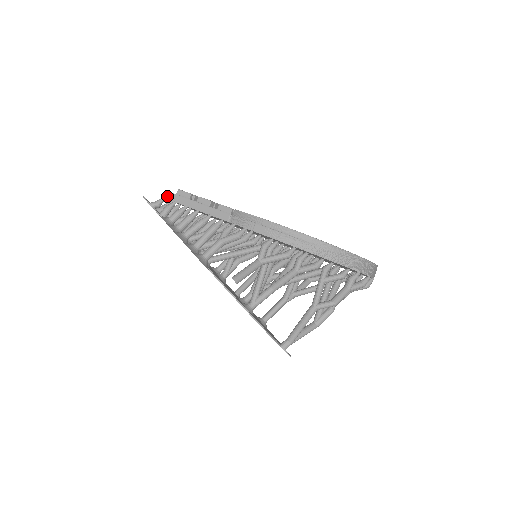
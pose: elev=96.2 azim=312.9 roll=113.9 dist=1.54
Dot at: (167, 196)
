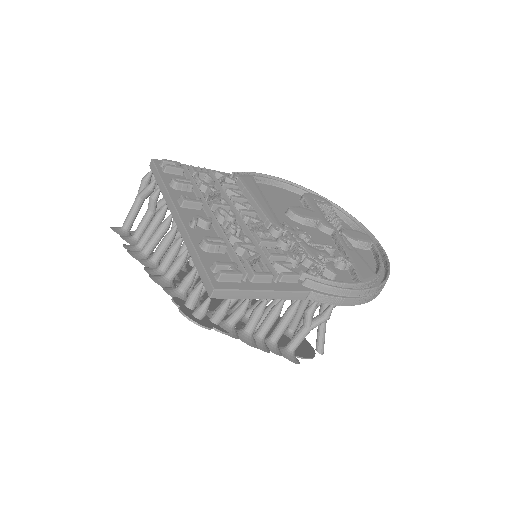
Dot at: (215, 295)
